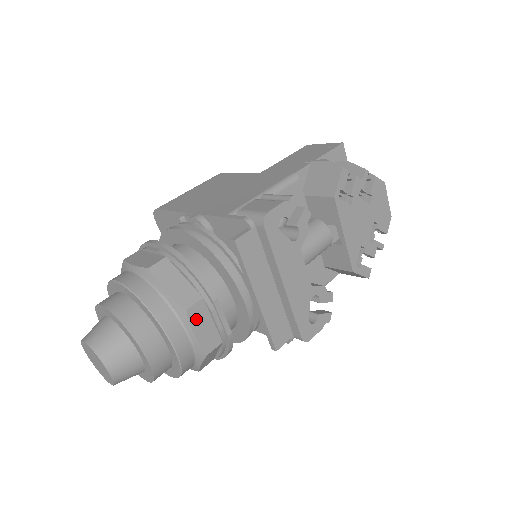
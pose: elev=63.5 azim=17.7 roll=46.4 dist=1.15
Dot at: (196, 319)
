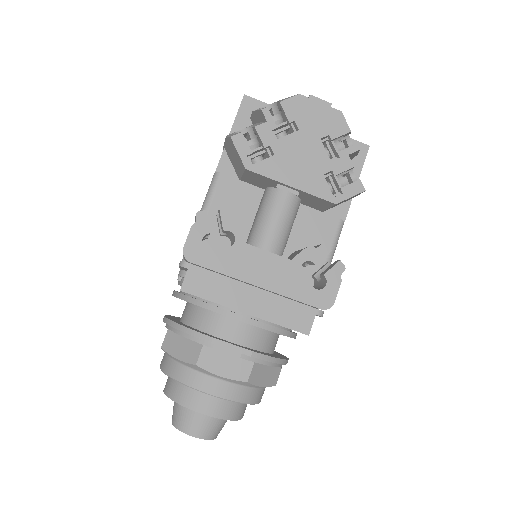
Dot at: (211, 364)
